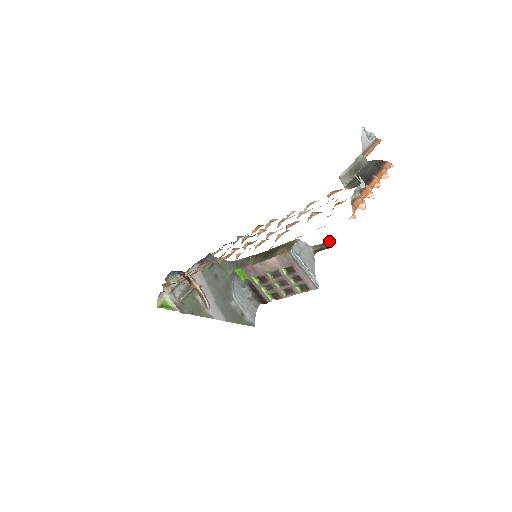
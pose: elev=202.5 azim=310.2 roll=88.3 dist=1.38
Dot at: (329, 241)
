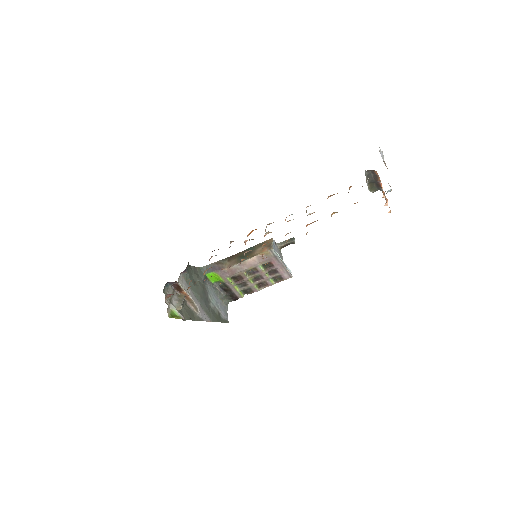
Dot at: (293, 237)
